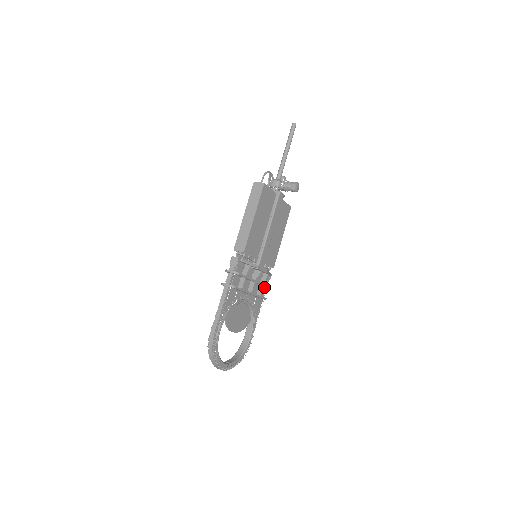
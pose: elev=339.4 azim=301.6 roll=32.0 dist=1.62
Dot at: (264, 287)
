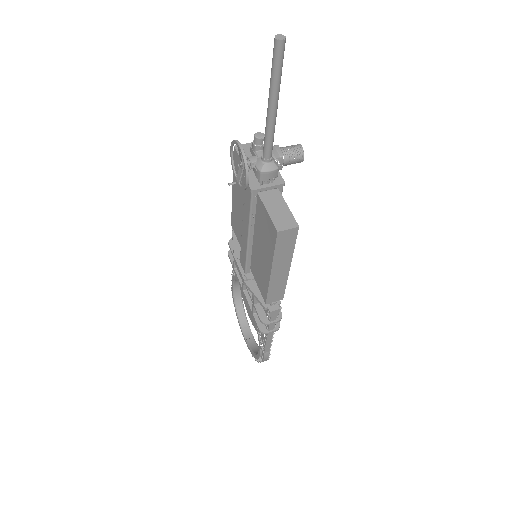
Dot at: occluded
